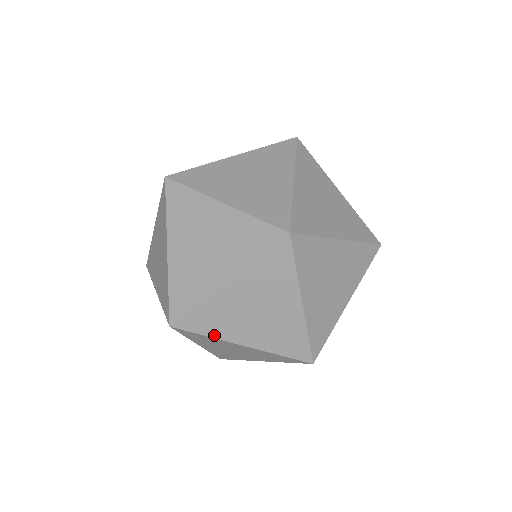
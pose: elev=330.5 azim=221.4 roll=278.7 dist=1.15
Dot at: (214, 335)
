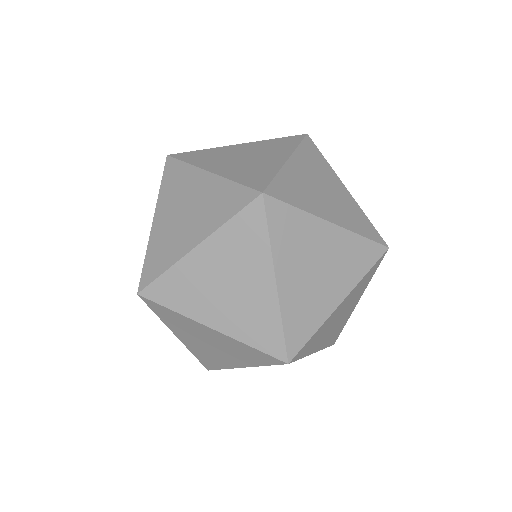
Dot at: (307, 354)
